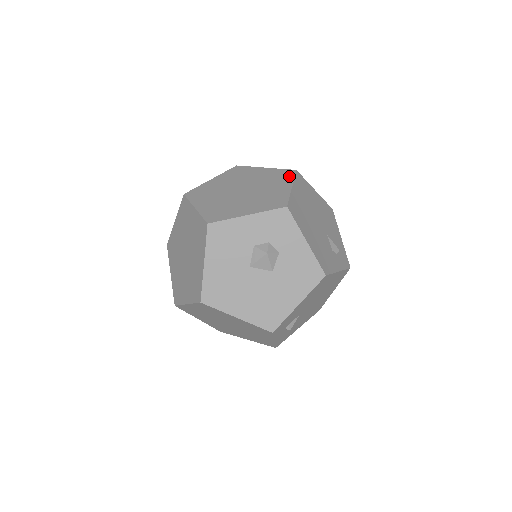
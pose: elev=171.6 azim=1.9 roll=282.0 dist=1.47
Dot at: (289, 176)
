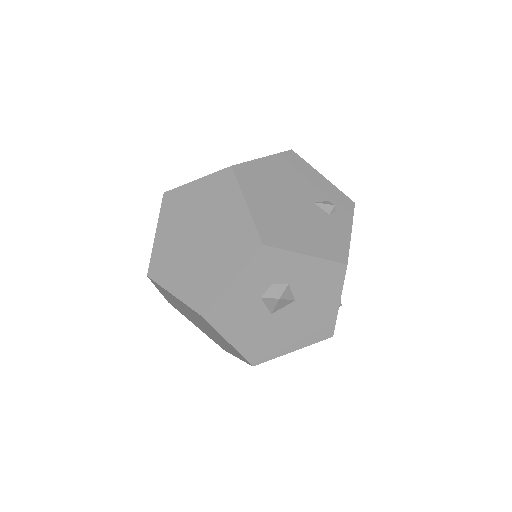
Dot at: (231, 184)
